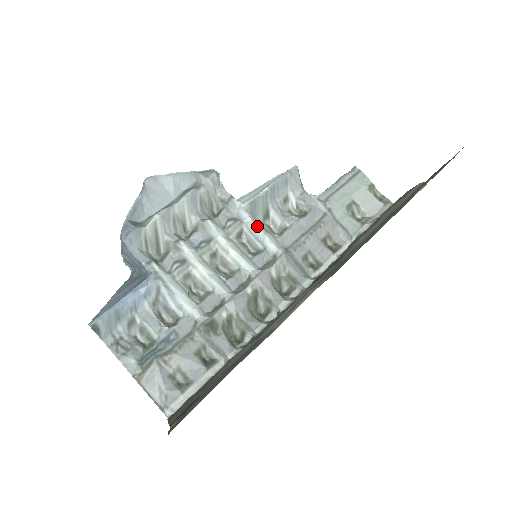
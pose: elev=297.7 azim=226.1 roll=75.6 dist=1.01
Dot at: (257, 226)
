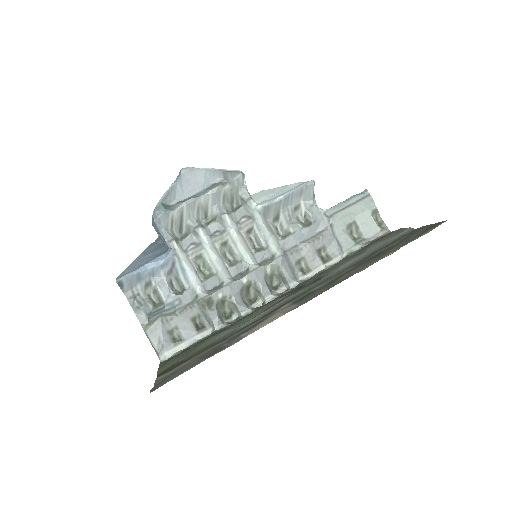
Dot at: (265, 227)
